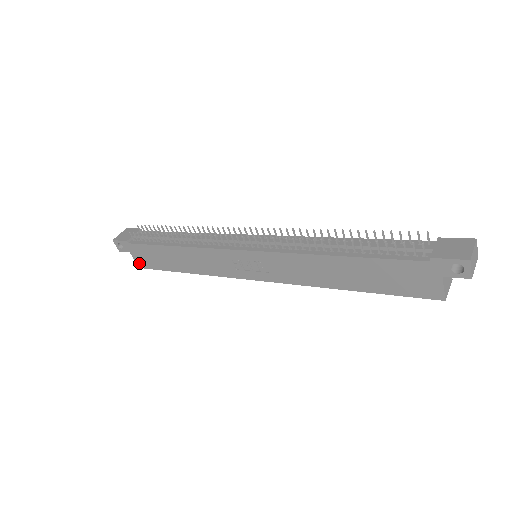
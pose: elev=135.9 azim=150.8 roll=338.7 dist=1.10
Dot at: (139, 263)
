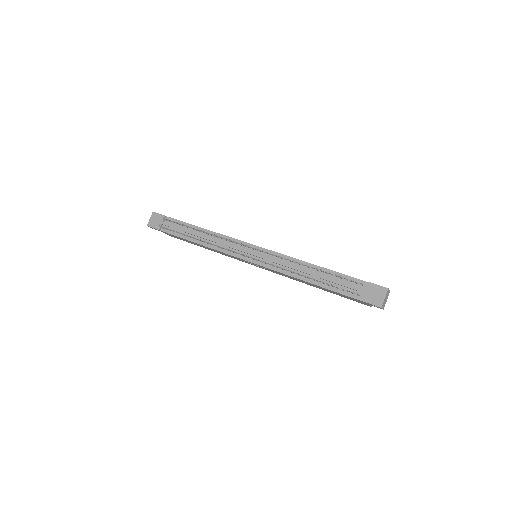
Dot at: occluded
